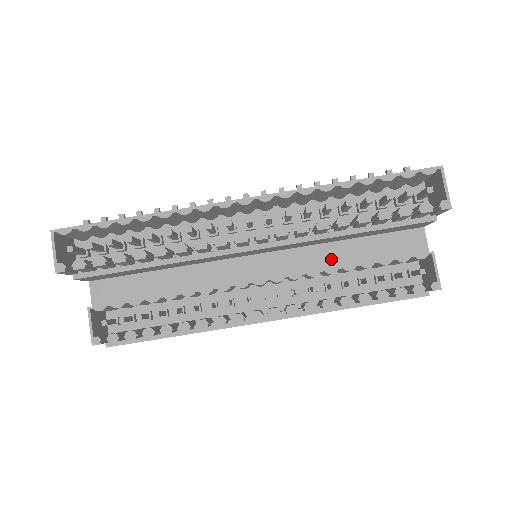
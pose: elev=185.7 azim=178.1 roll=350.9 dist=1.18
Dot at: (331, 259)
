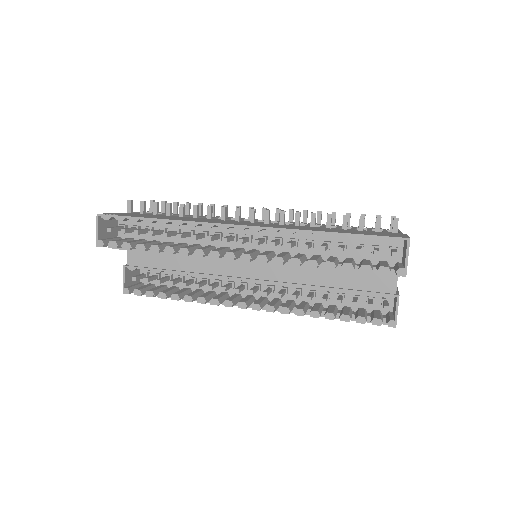
Dot at: (311, 278)
